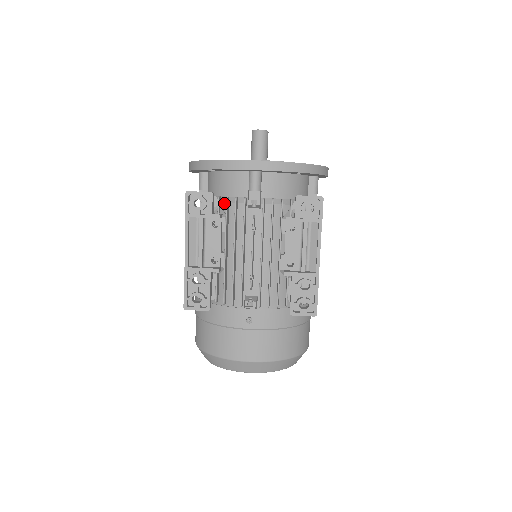
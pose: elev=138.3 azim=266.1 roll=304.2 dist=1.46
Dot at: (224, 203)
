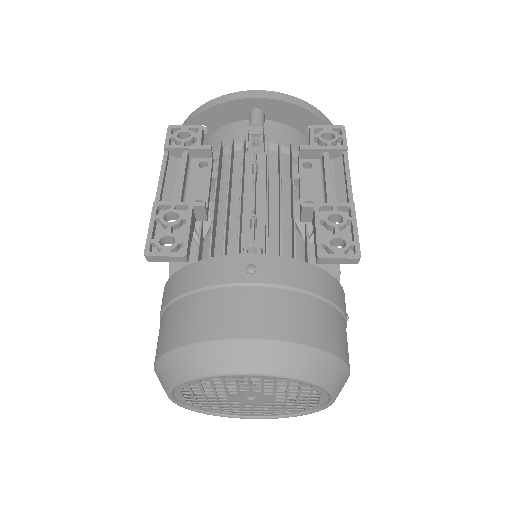
Dot at: (216, 159)
